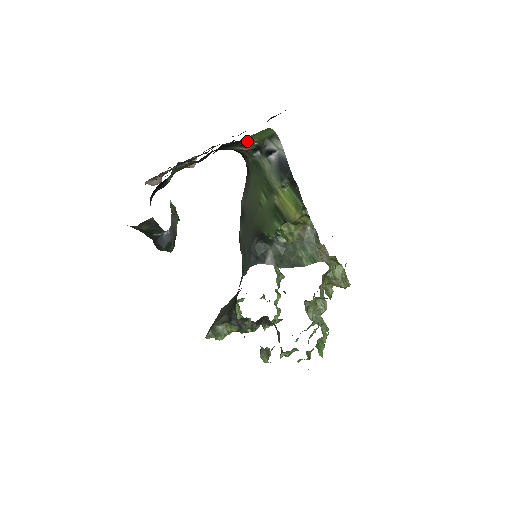
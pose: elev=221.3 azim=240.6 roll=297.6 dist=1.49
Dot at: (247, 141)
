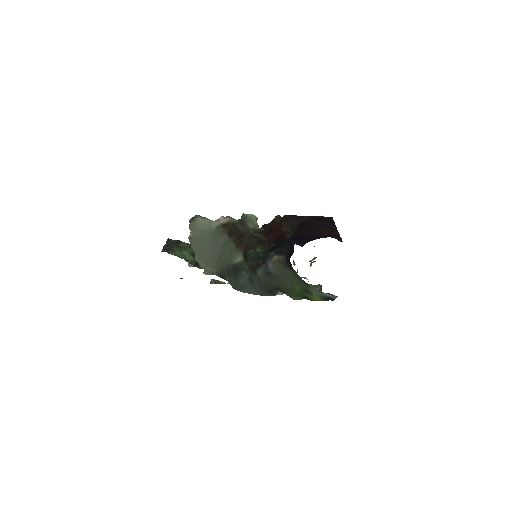
Dot at: occluded
